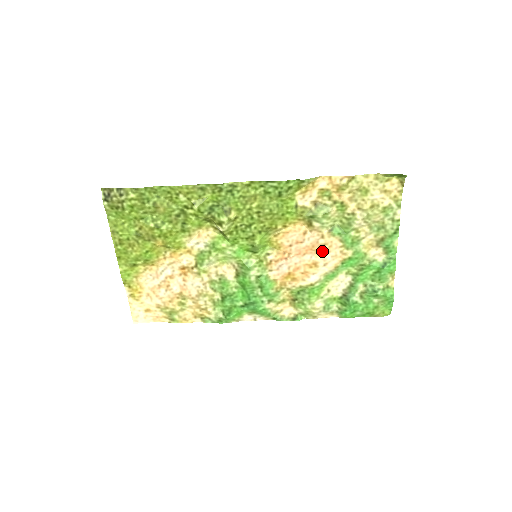
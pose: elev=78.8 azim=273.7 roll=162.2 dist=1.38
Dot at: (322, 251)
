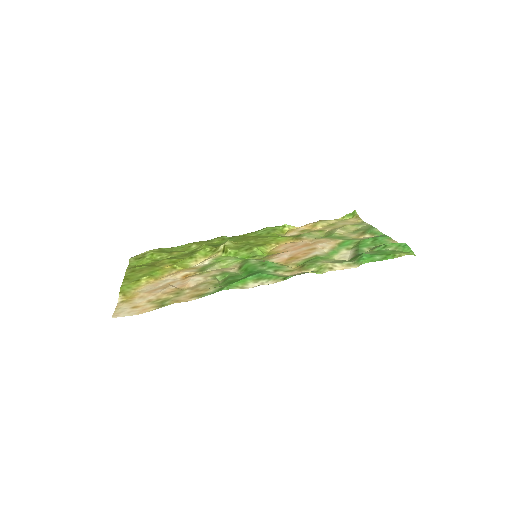
Dot at: (315, 244)
